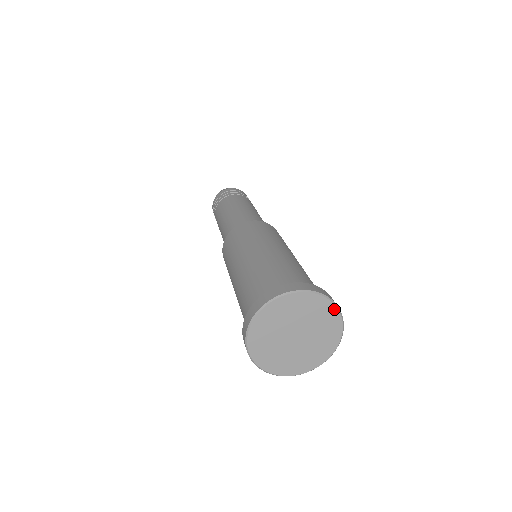
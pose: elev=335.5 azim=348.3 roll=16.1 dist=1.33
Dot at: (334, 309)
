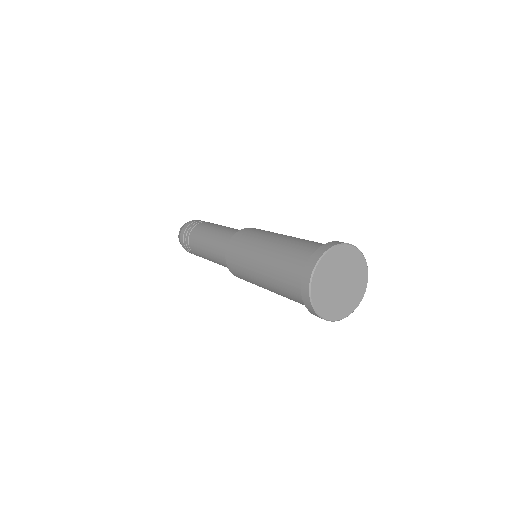
Dot at: (366, 279)
